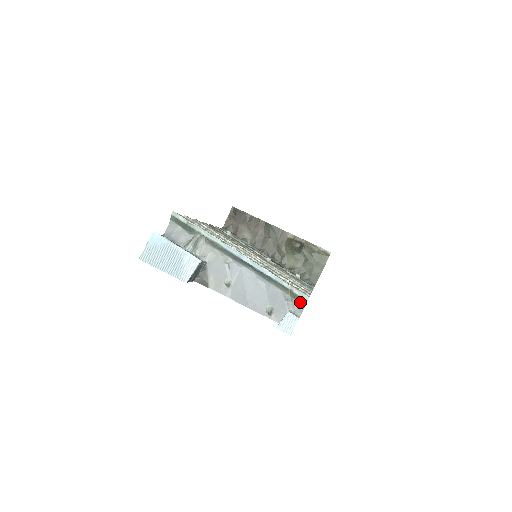
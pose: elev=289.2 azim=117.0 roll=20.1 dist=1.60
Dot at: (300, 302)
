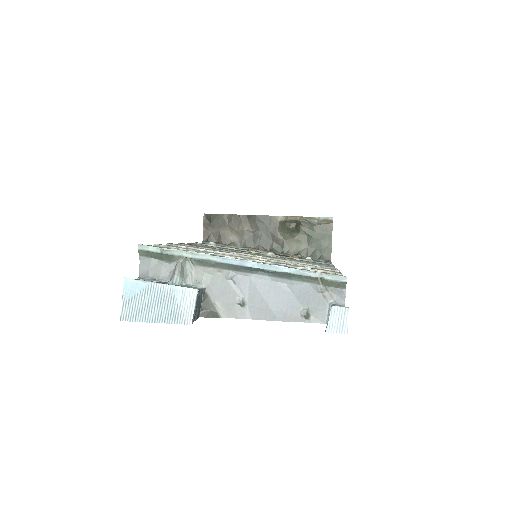
Dot at: (338, 288)
